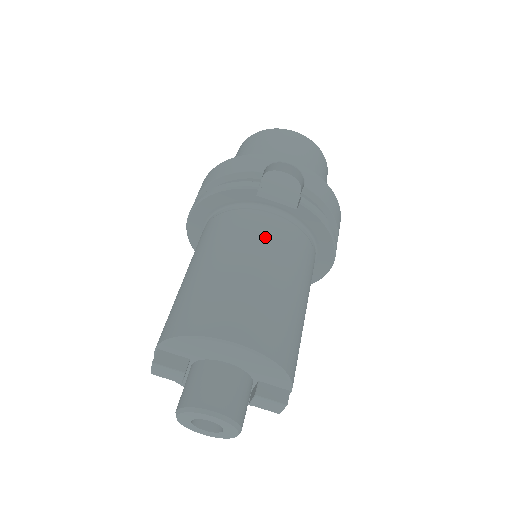
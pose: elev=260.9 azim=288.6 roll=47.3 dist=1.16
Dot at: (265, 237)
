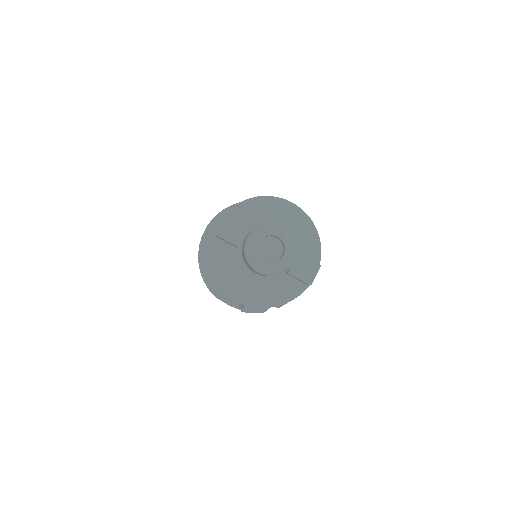
Dot at: occluded
